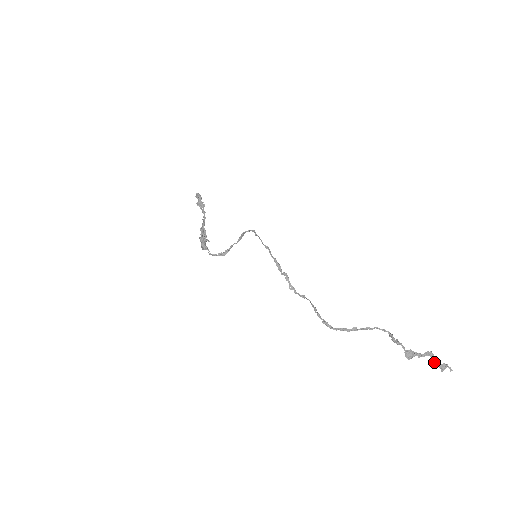
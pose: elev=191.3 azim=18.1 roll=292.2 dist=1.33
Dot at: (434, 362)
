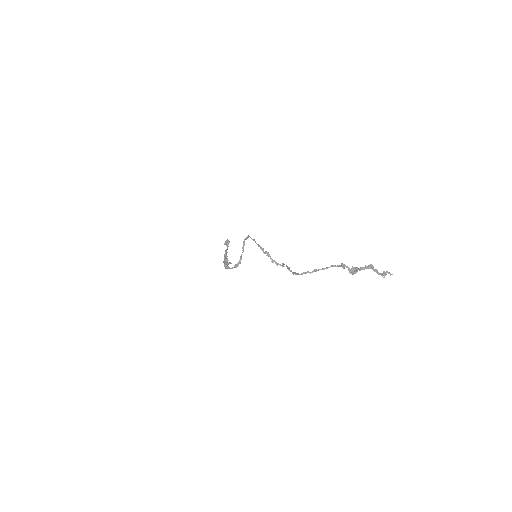
Dot at: (376, 272)
